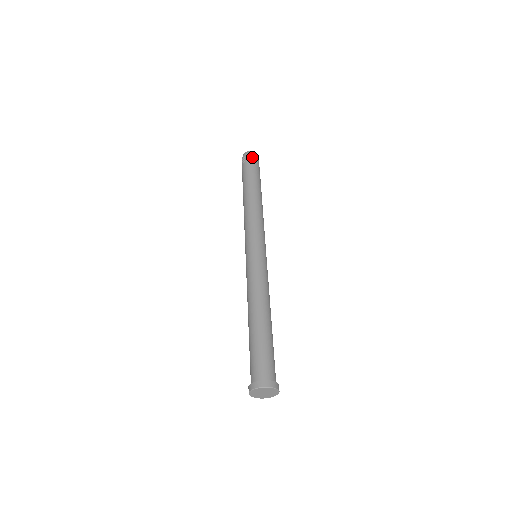
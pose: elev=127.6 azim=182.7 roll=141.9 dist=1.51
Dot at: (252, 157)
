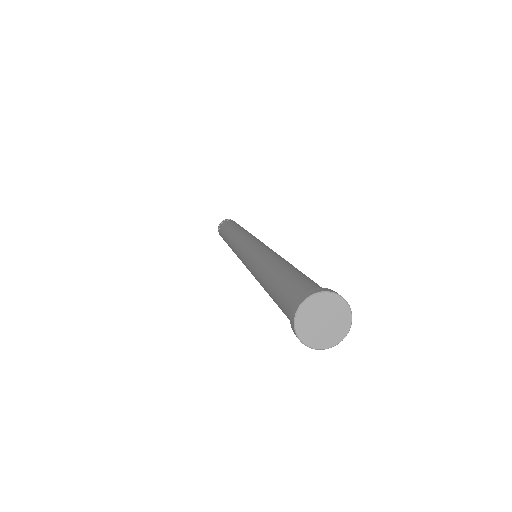
Dot at: occluded
